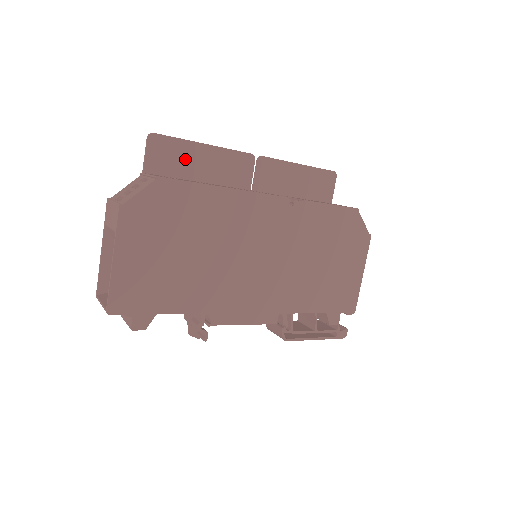
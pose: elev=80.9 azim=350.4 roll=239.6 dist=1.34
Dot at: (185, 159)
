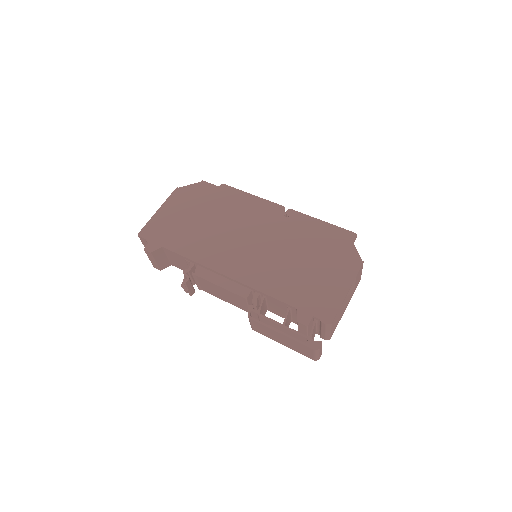
Dot at: occluded
